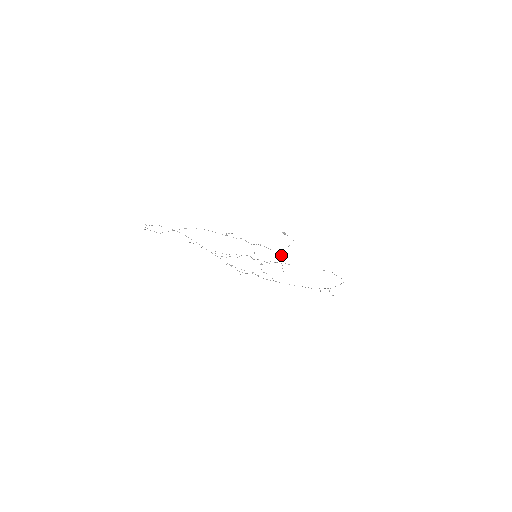
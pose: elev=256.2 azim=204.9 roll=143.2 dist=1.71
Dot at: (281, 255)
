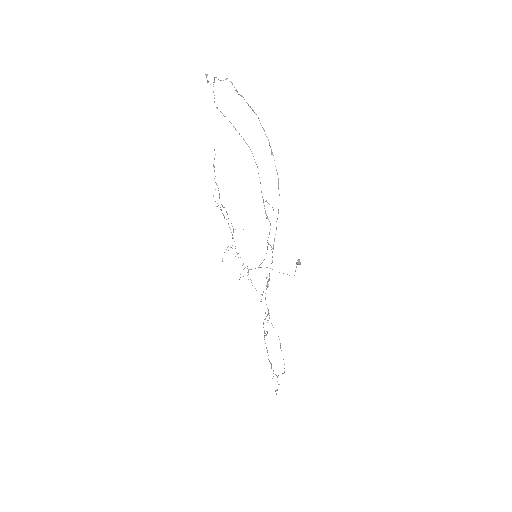
Dot at: (260, 267)
